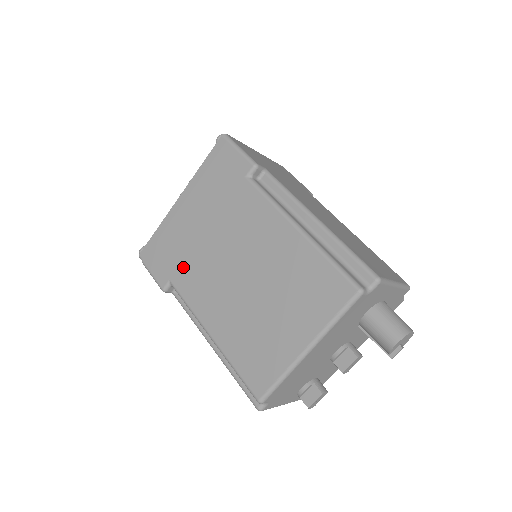
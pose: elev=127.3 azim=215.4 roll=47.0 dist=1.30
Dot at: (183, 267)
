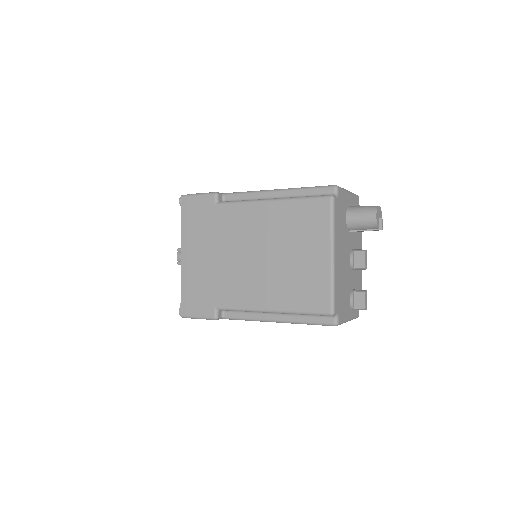
Dot at: (217, 291)
